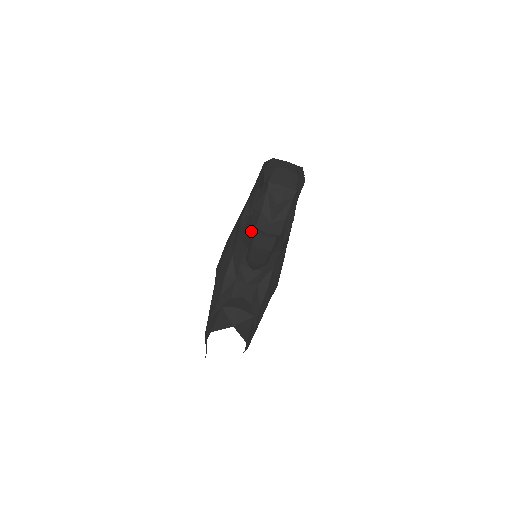
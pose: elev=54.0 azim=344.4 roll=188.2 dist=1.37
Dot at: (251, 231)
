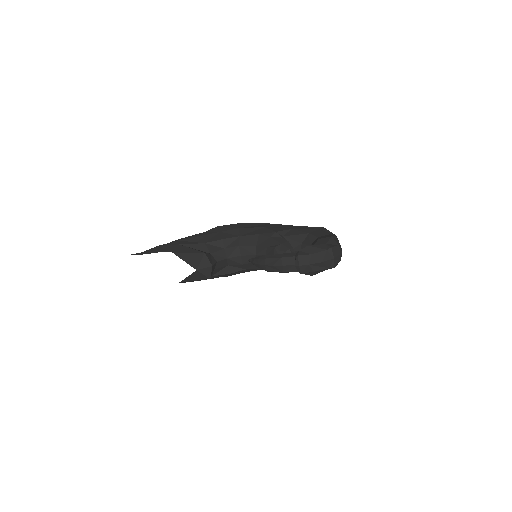
Dot at: (278, 246)
